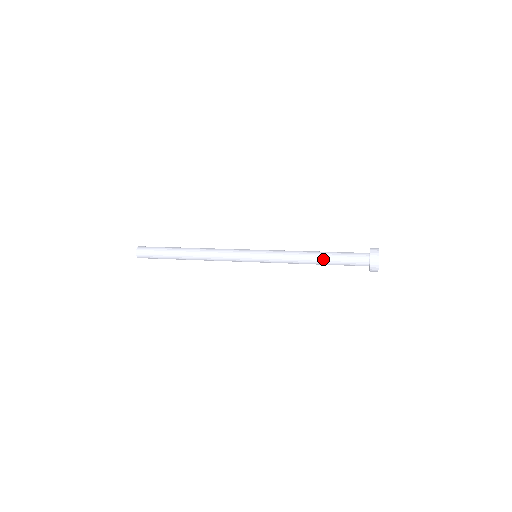
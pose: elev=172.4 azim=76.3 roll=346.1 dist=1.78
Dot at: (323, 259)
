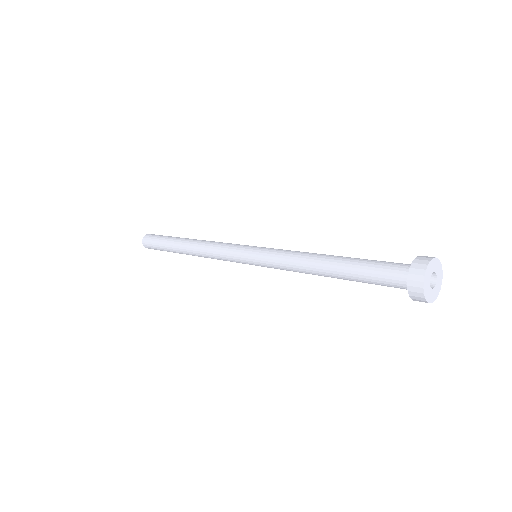
Dot at: (338, 278)
